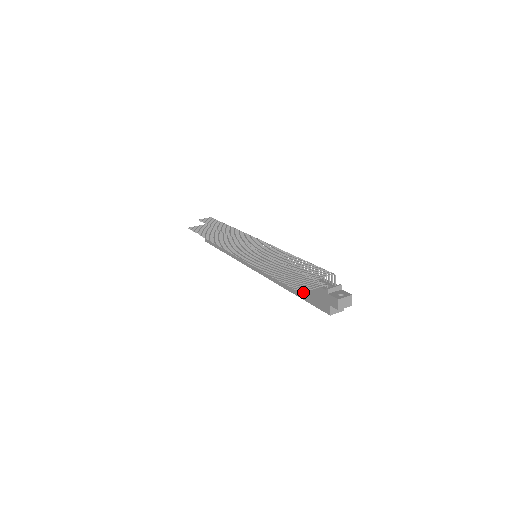
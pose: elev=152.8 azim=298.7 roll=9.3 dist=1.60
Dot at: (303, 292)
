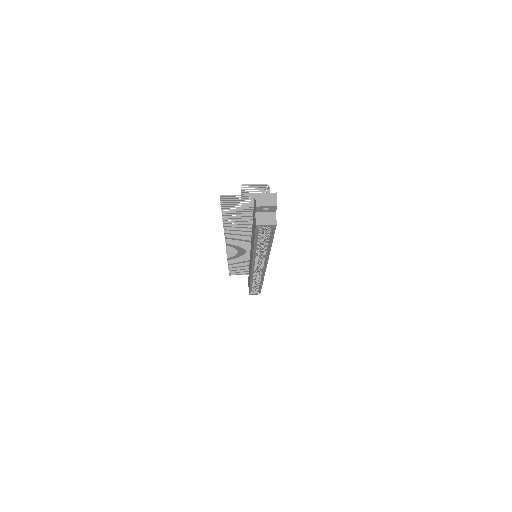
Dot at: occluded
